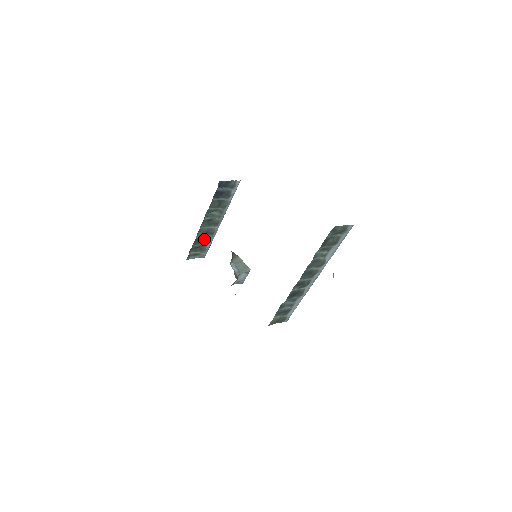
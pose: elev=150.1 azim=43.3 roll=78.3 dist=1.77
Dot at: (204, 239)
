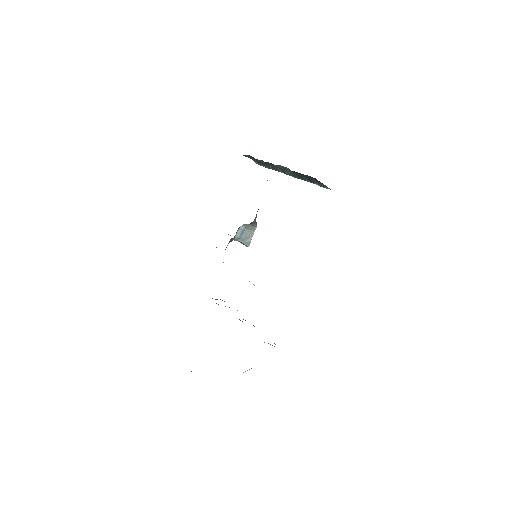
Dot at: occluded
